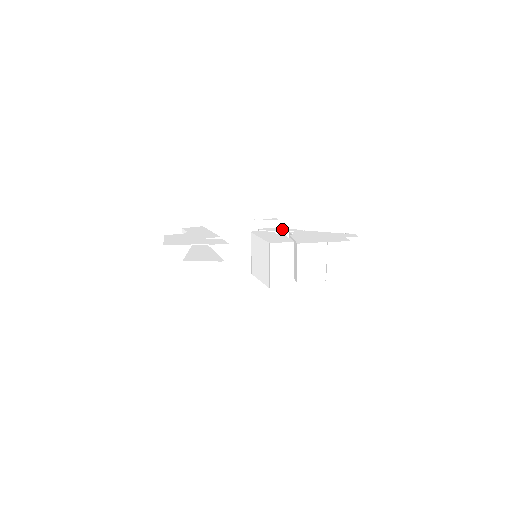
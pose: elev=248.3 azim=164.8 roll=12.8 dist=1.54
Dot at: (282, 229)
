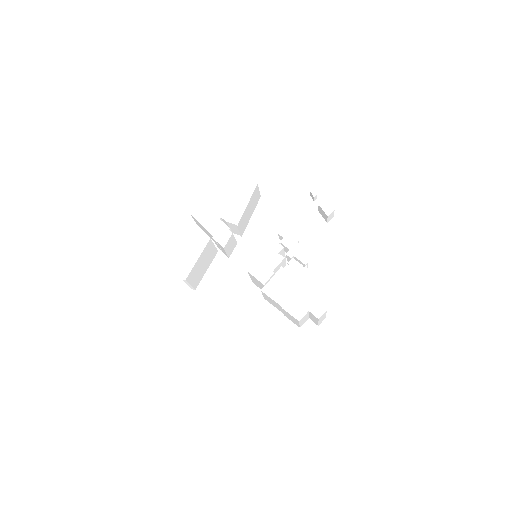
Dot at: (296, 247)
